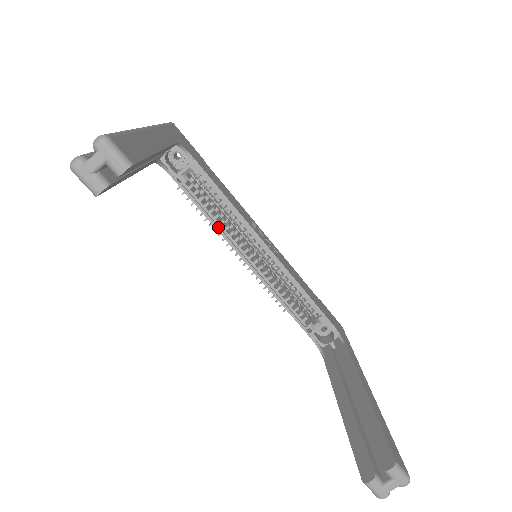
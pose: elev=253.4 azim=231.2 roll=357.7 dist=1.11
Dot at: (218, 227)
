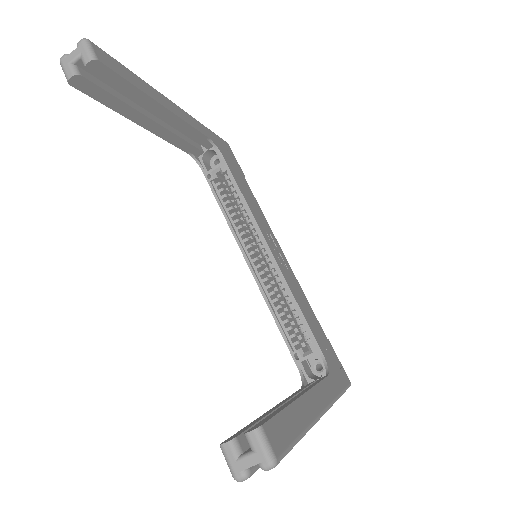
Dot at: (230, 224)
